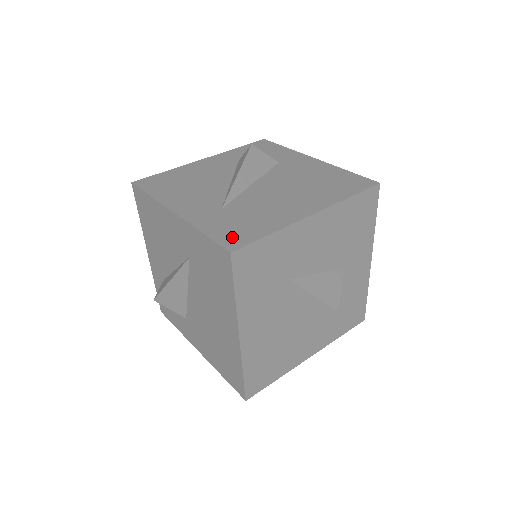
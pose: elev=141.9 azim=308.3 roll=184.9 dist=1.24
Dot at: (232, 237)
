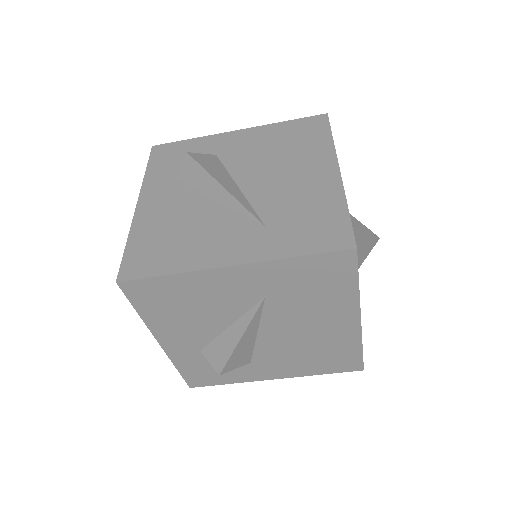
Dot at: (329, 237)
